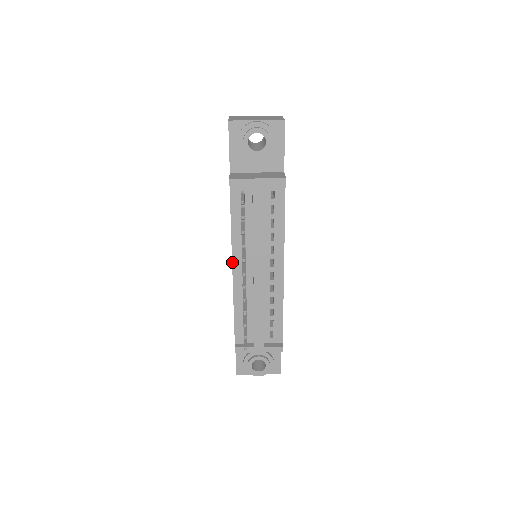
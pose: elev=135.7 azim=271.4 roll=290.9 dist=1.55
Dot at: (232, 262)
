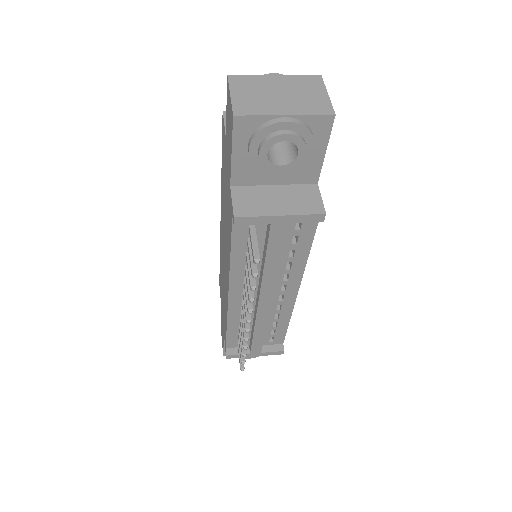
Dot at: (228, 290)
